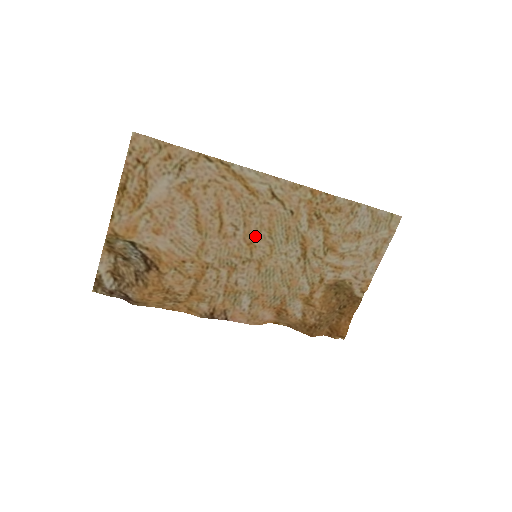
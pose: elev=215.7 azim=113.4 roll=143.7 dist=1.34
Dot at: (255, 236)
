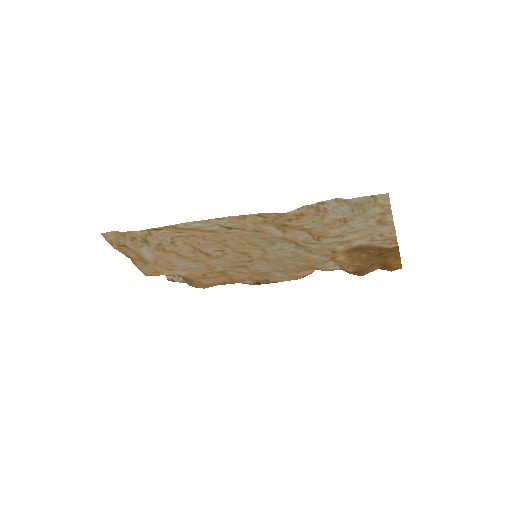
Dot at: (242, 248)
